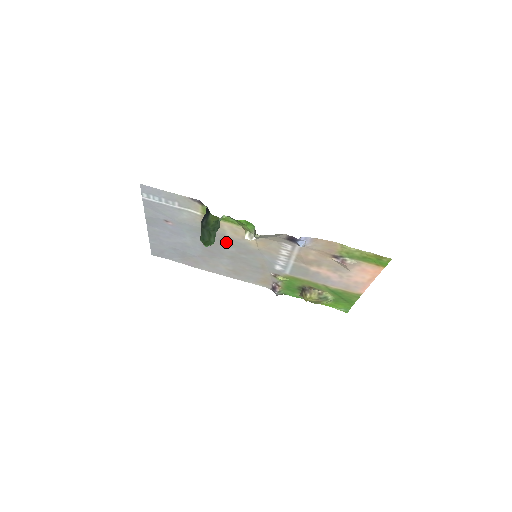
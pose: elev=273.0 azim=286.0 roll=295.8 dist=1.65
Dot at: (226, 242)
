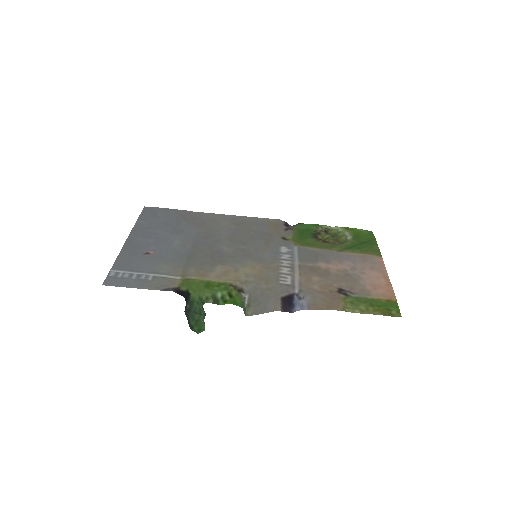
Dot at: (219, 256)
